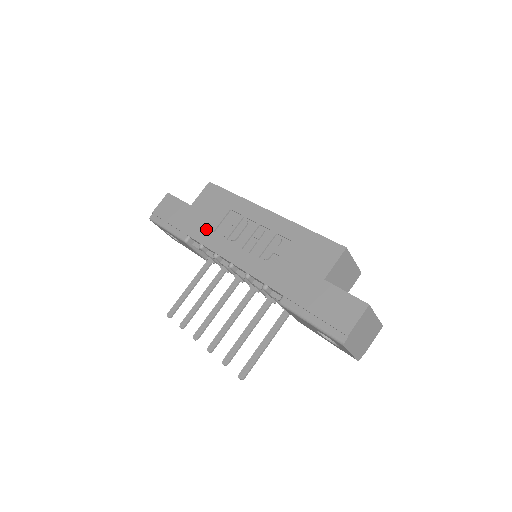
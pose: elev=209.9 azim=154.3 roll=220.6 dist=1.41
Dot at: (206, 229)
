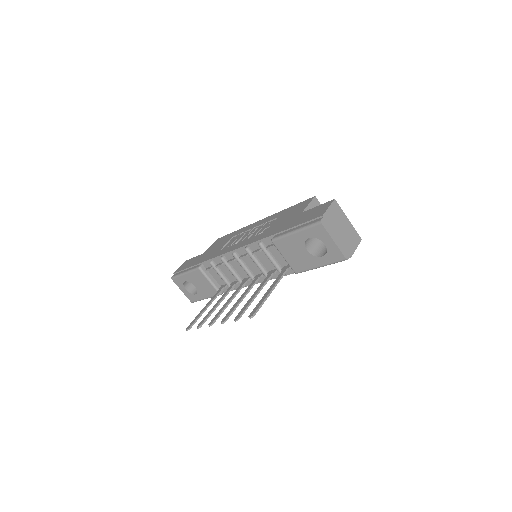
Dot at: (215, 252)
